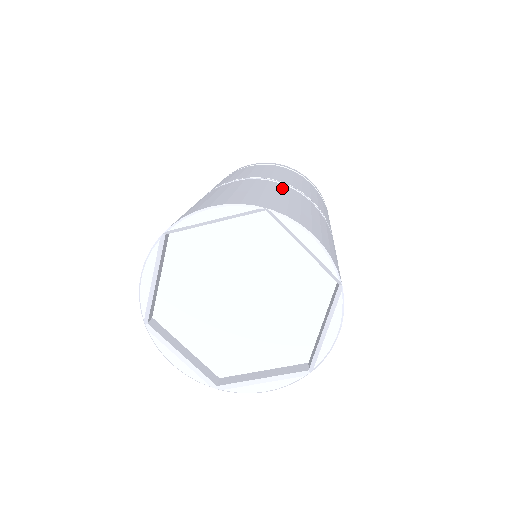
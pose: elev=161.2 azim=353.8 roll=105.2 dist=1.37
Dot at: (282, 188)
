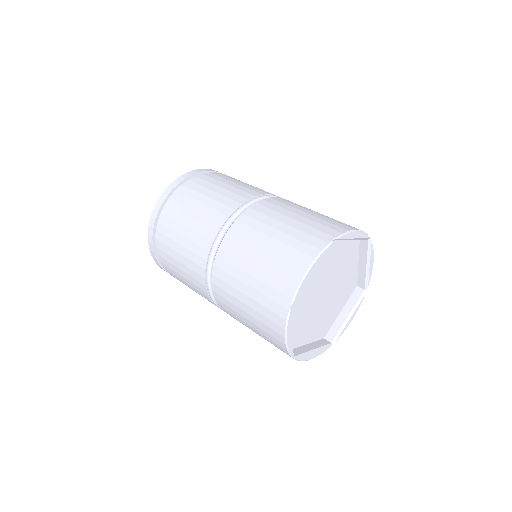
Dot at: (271, 207)
